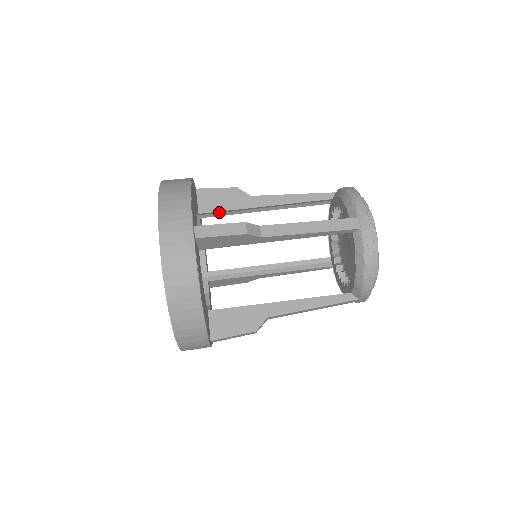
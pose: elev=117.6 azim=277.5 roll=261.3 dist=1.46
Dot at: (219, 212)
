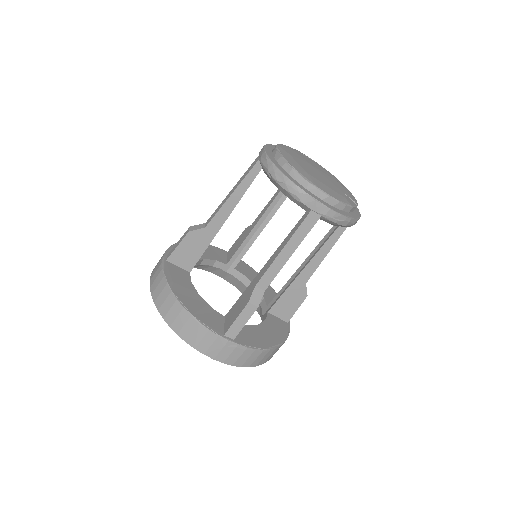
Dot at: (199, 256)
